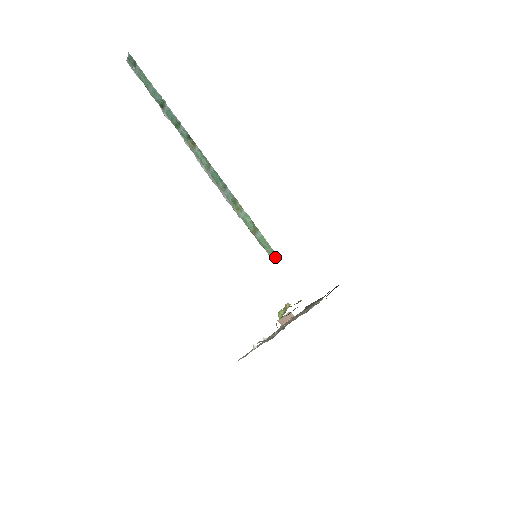
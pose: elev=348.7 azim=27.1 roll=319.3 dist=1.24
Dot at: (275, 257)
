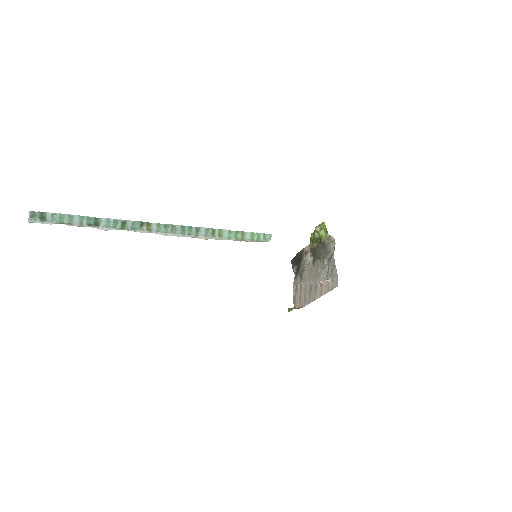
Dot at: (270, 237)
